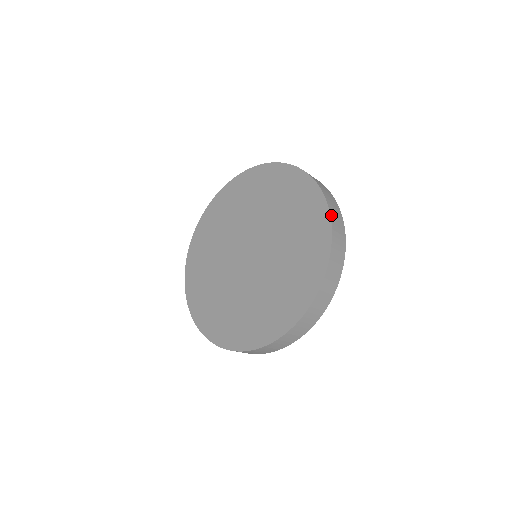
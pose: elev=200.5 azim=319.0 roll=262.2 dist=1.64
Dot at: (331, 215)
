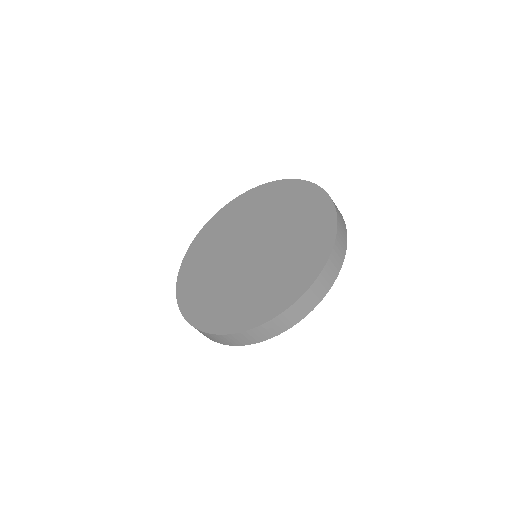
Dot at: (337, 215)
